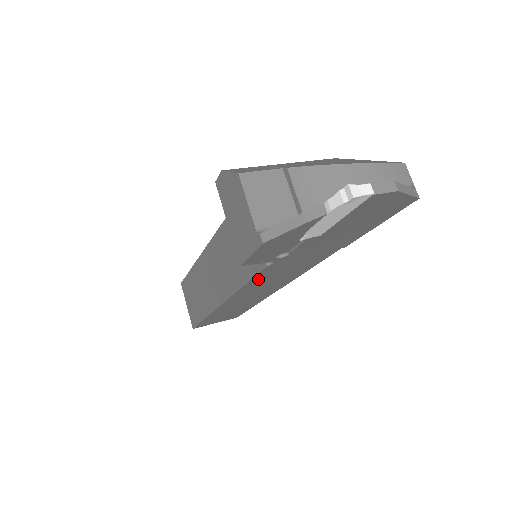
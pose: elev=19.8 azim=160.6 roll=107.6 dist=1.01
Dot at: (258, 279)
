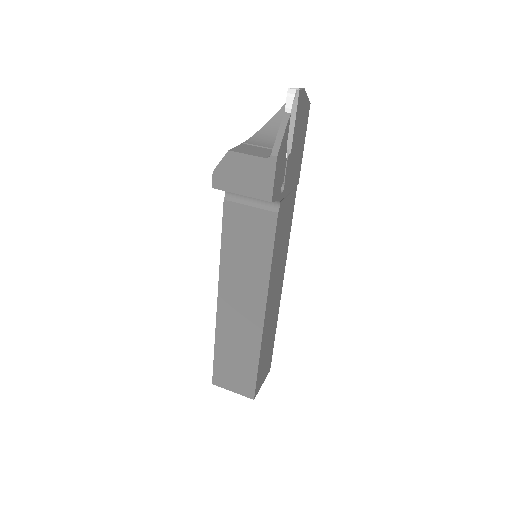
Dot at: (276, 246)
